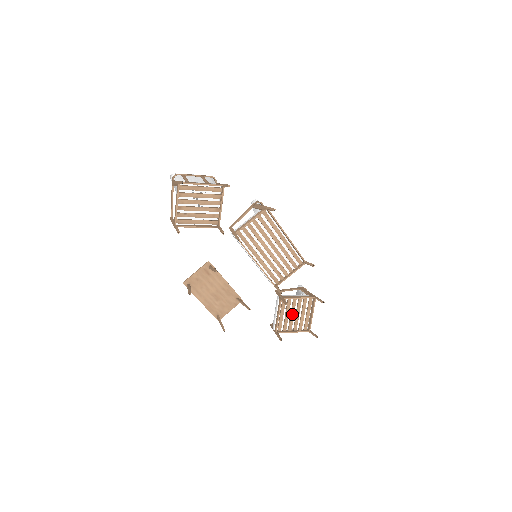
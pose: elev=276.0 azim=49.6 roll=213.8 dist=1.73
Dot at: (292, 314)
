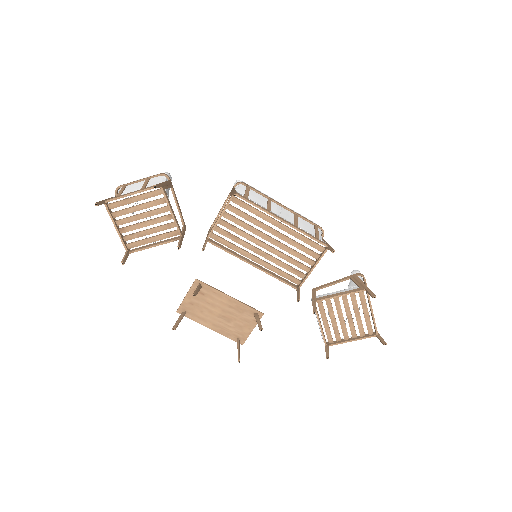
Dot at: (340, 318)
